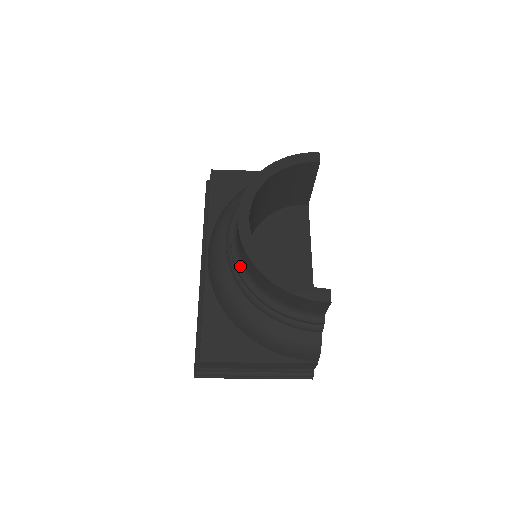
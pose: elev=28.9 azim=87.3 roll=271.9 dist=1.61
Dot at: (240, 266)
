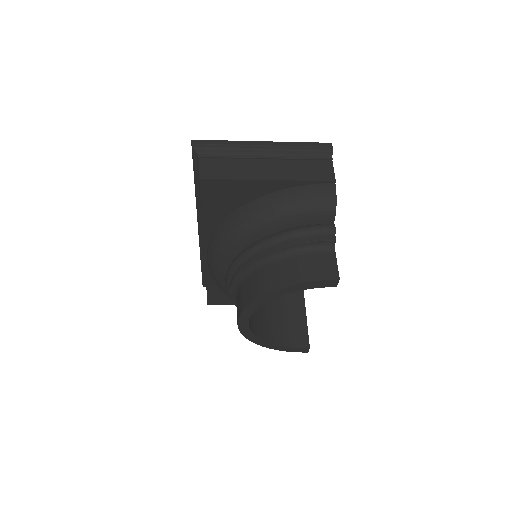
Dot at: occluded
